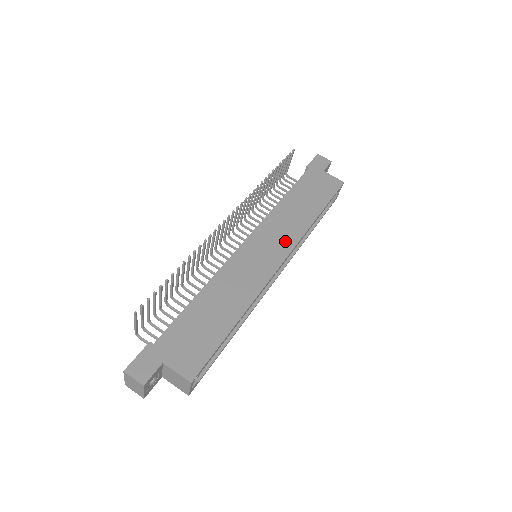
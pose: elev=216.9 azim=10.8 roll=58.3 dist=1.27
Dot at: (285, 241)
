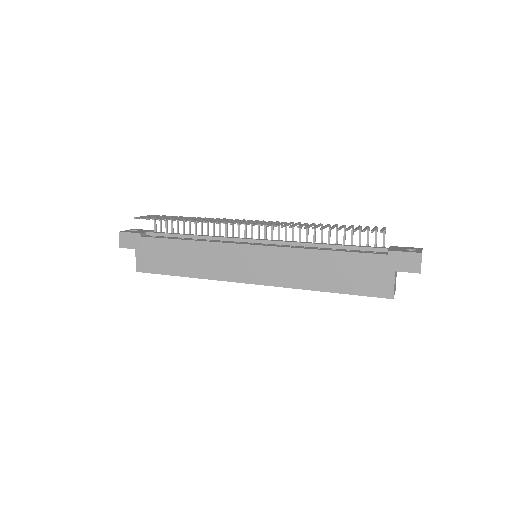
Dot at: (272, 276)
